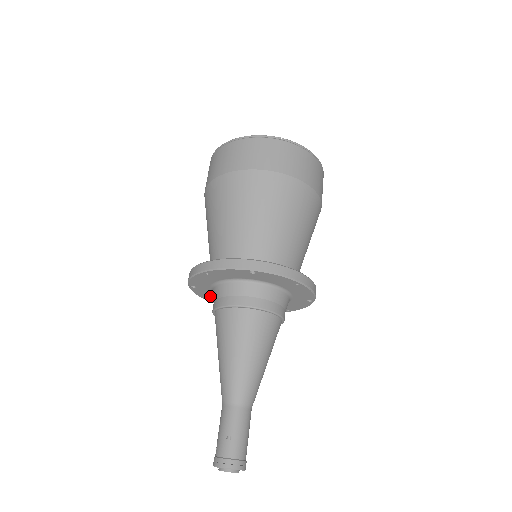
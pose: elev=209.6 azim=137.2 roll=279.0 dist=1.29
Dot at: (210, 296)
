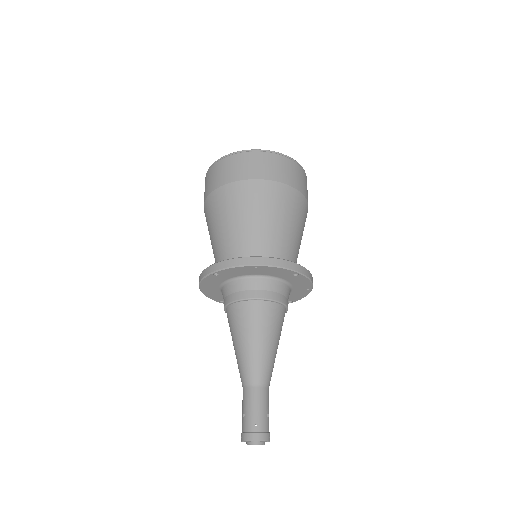
Dot at: occluded
